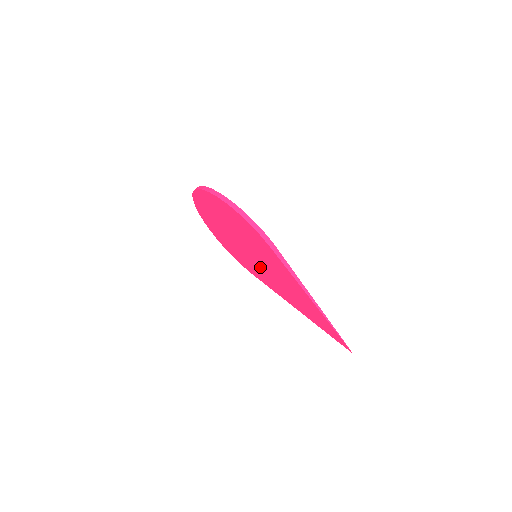
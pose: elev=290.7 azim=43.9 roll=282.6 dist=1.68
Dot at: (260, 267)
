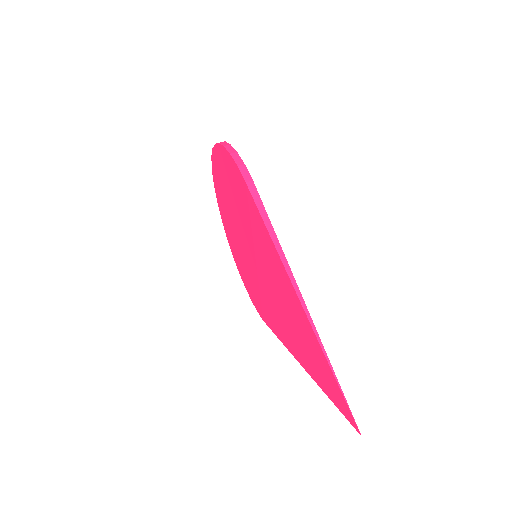
Dot at: (260, 279)
